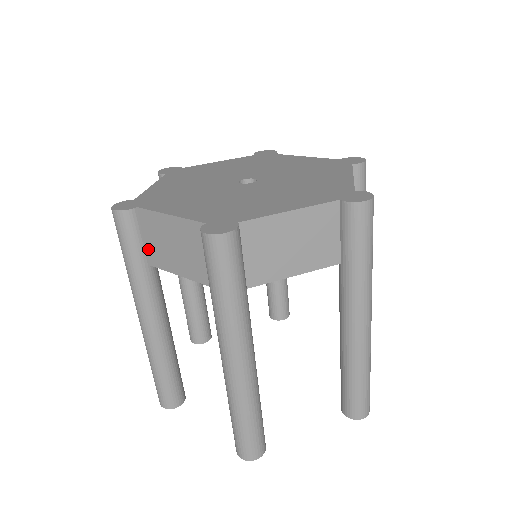
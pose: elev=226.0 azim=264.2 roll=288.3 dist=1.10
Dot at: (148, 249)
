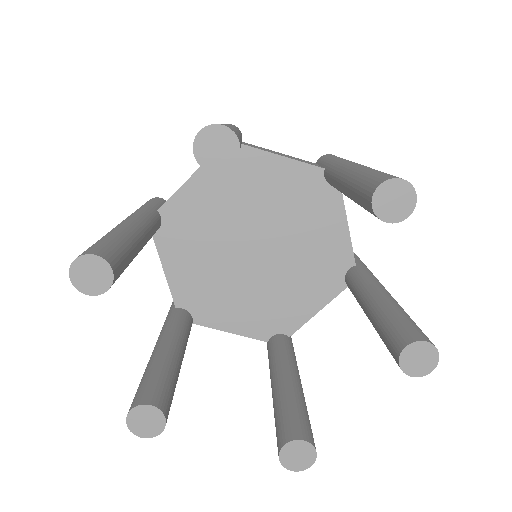
Dot at: occluded
